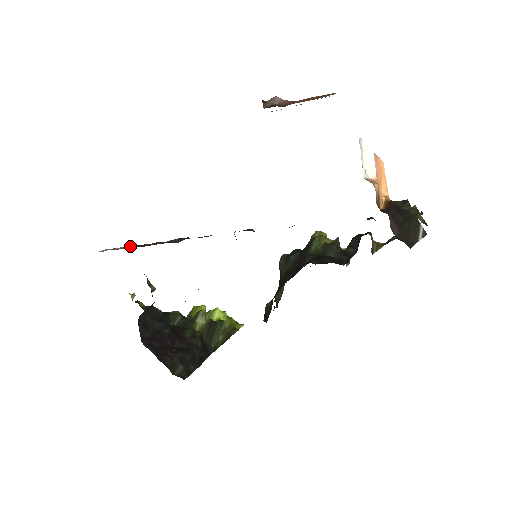
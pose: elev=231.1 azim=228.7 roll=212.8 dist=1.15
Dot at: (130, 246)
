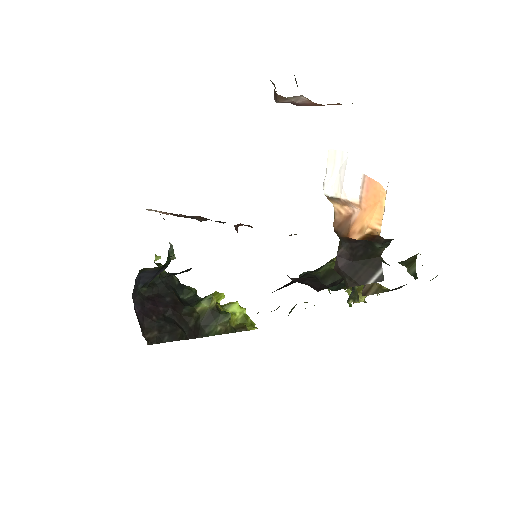
Dot at: occluded
